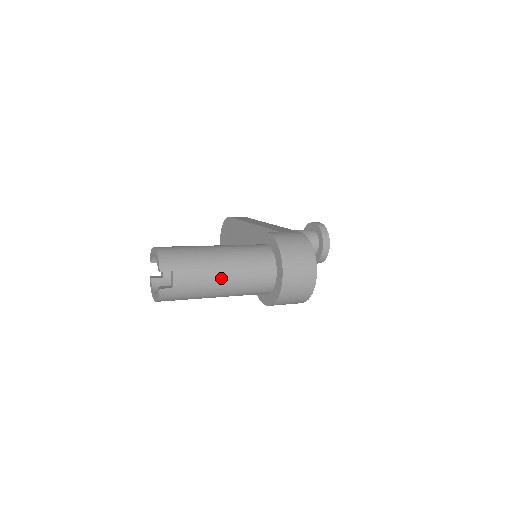
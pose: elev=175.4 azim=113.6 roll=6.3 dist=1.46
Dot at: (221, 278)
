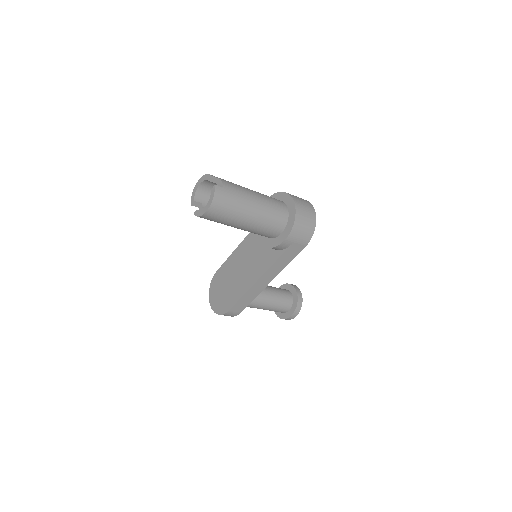
Dot at: (253, 194)
